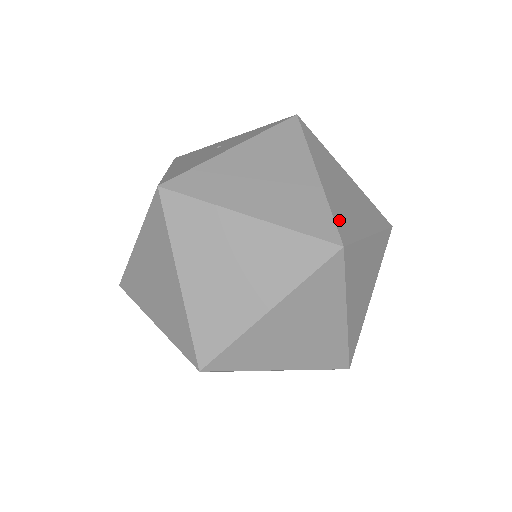
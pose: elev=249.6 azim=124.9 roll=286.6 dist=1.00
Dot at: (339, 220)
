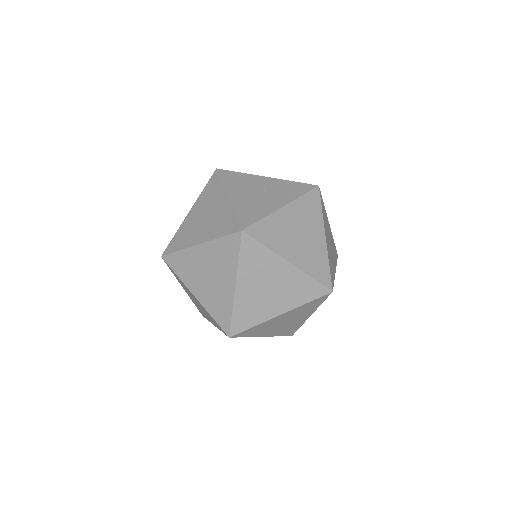
Dot at: (331, 271)
